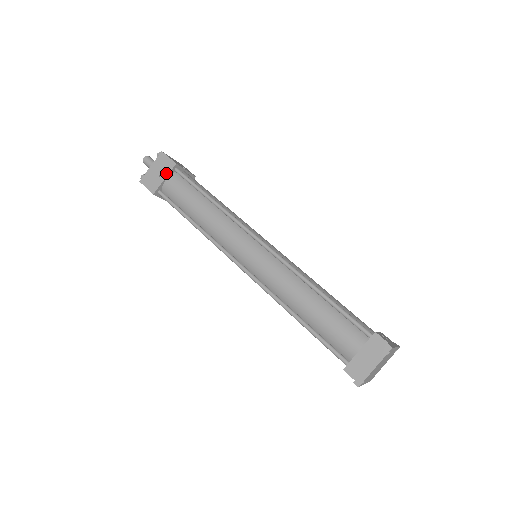
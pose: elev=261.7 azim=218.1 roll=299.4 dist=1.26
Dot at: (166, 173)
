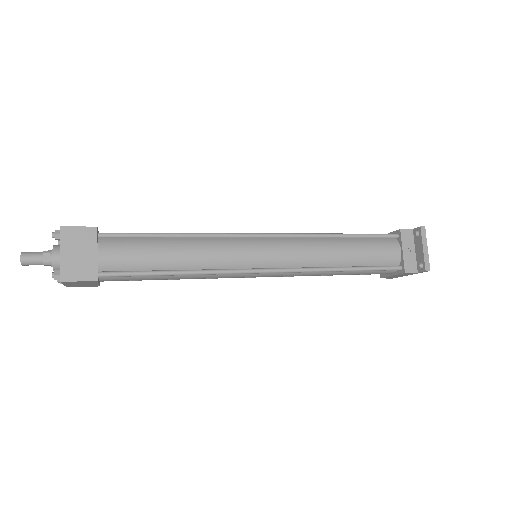
Dot at: (93, 246)
